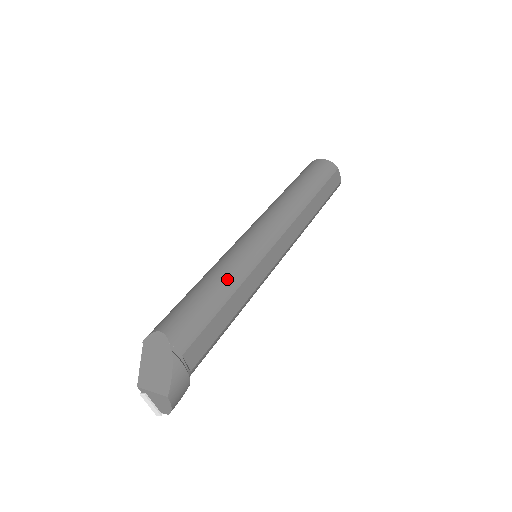
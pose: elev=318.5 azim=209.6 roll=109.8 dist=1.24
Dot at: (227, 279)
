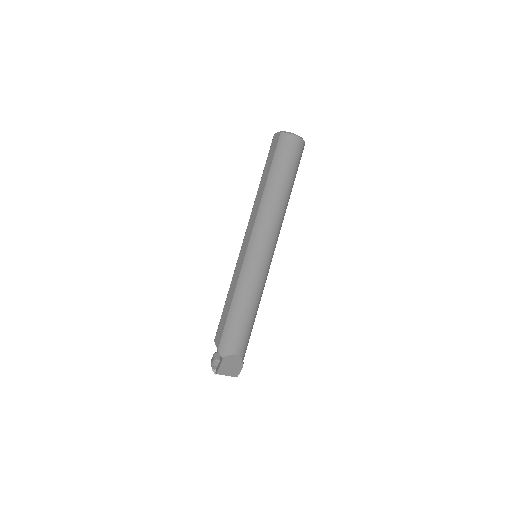
Dot at: (259, 303)
